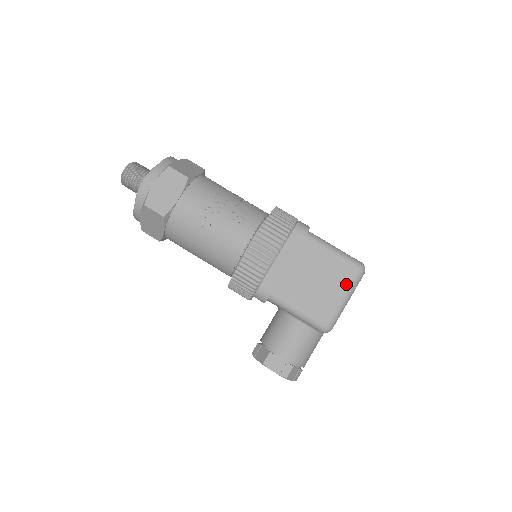
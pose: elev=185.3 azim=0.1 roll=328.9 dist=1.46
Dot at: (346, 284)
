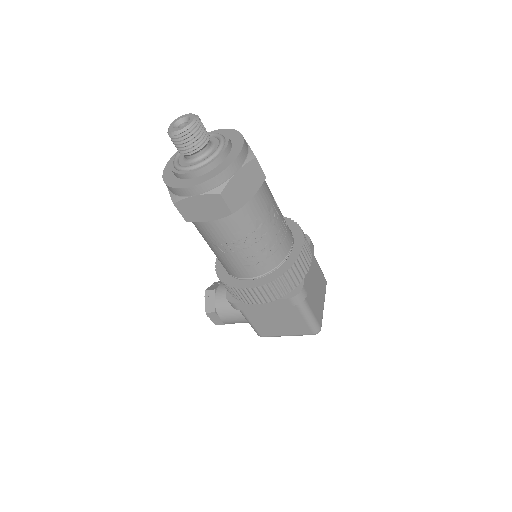
Dot at: (296, 333)
